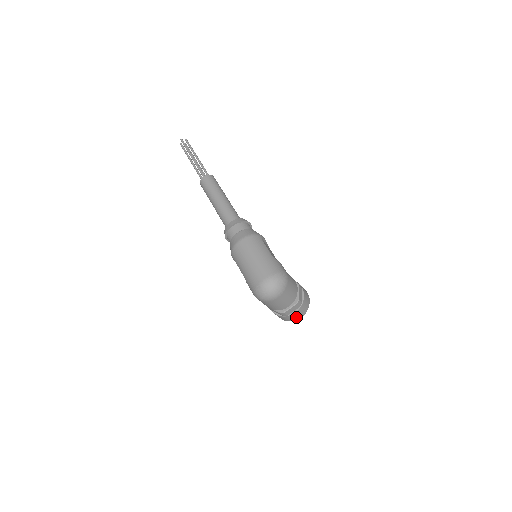
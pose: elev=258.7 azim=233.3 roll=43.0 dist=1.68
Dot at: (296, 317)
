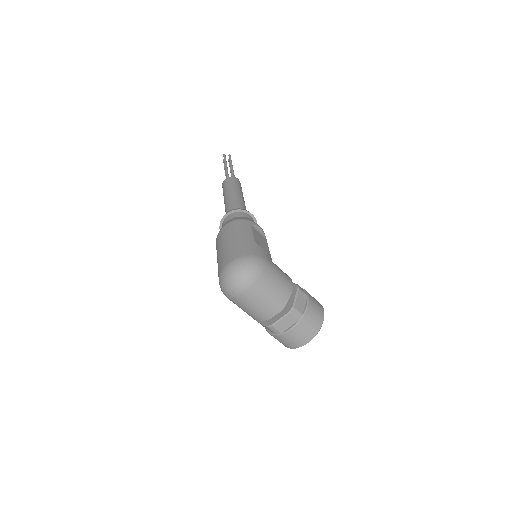
Dot at: (298, 339)
